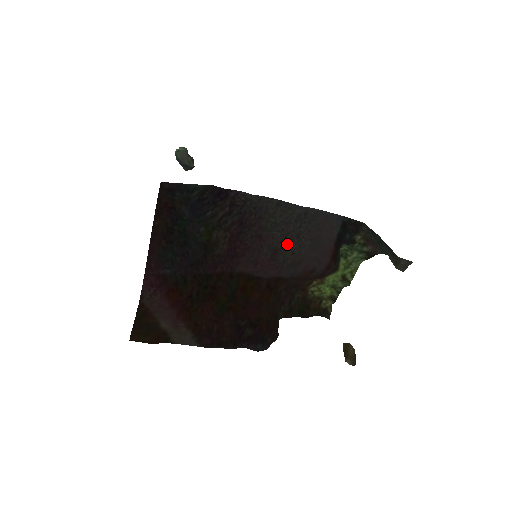
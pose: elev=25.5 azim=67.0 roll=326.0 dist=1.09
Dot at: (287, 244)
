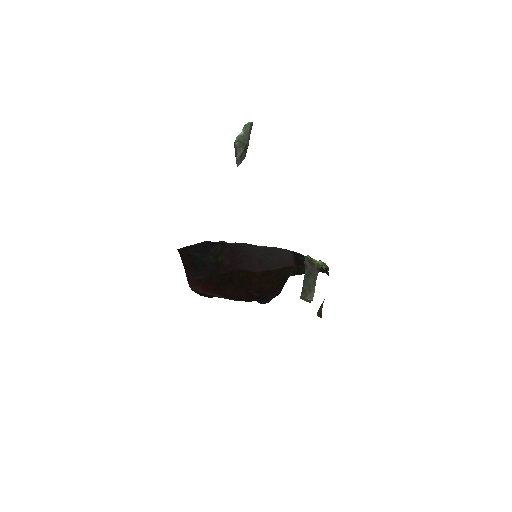
Dot at: (265, 258)
